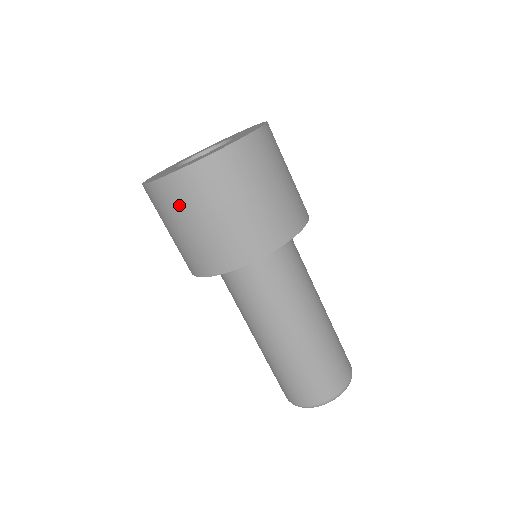
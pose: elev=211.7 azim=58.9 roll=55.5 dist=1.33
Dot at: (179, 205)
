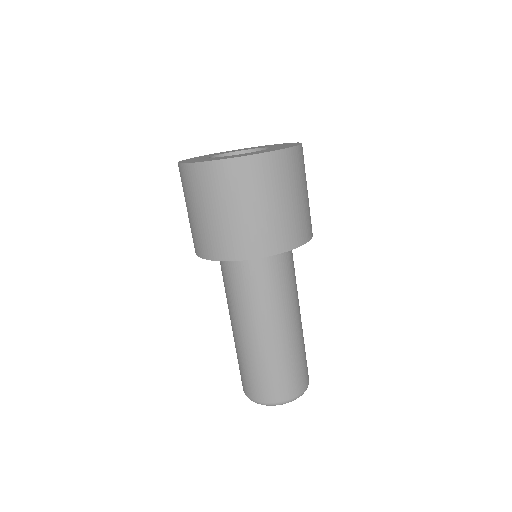
Dot at: (208, 190)
